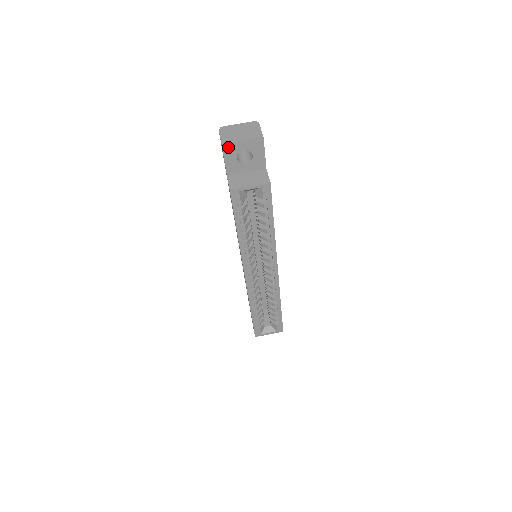
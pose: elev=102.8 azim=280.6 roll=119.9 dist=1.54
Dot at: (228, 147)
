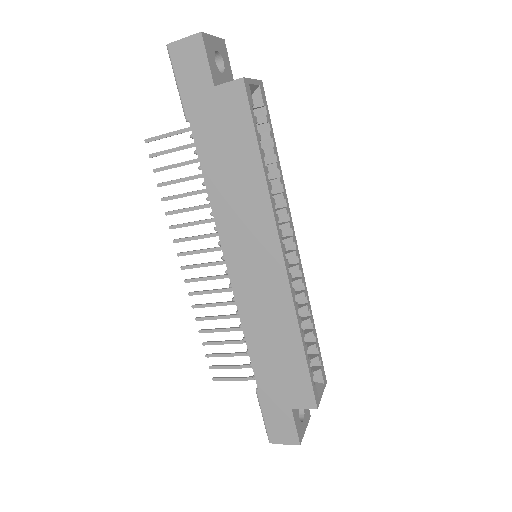
Dot at: (206, 40)
